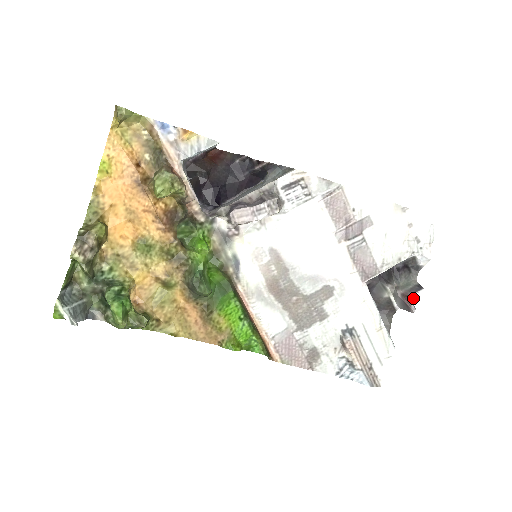
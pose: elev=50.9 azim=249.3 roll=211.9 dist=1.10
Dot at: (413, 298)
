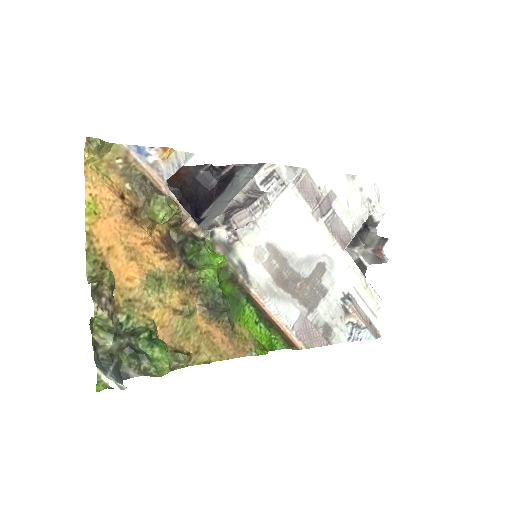
Dot at: occluded
